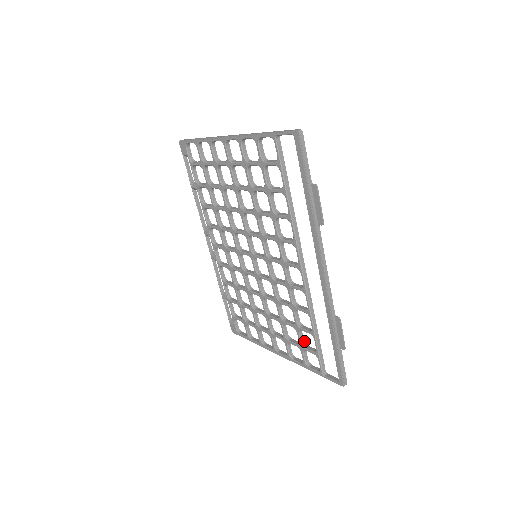
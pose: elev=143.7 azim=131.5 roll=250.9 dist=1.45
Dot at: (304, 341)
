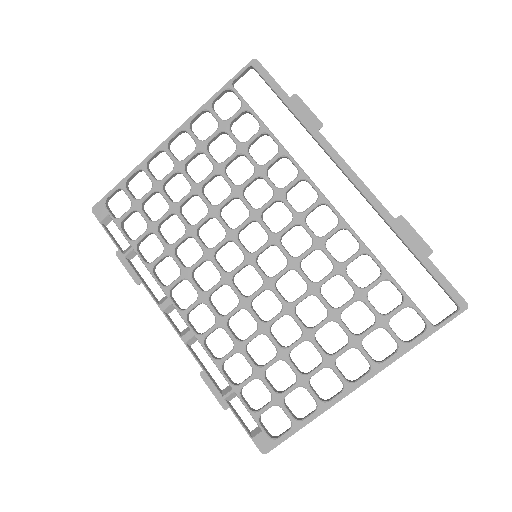
Dot at: (379, 313)
